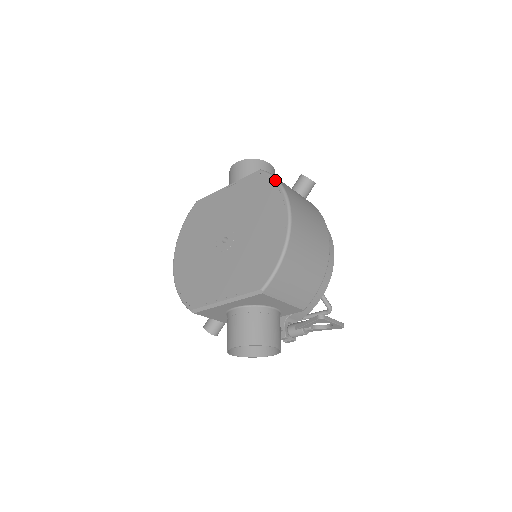
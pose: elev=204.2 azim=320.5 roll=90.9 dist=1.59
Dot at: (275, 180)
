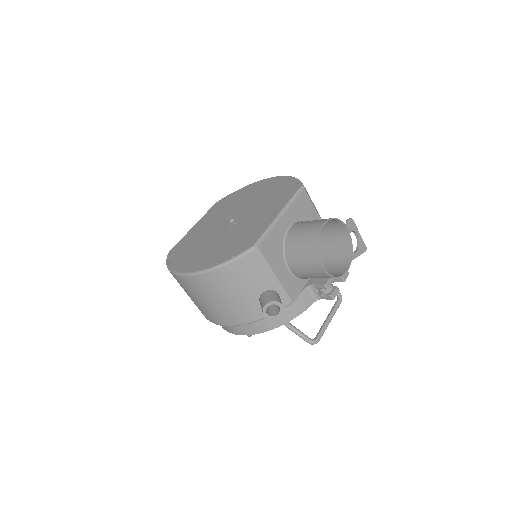
Dot at: (237, 190)
